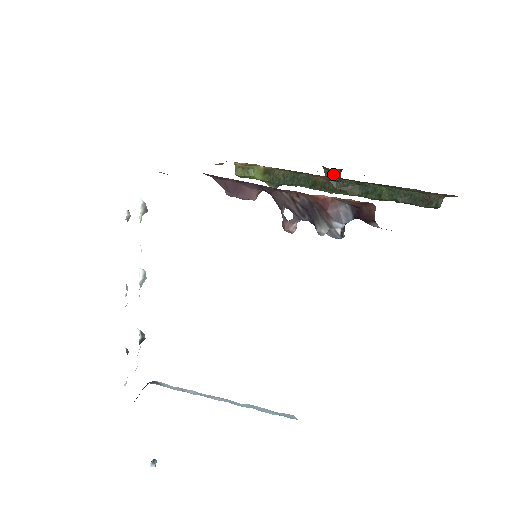
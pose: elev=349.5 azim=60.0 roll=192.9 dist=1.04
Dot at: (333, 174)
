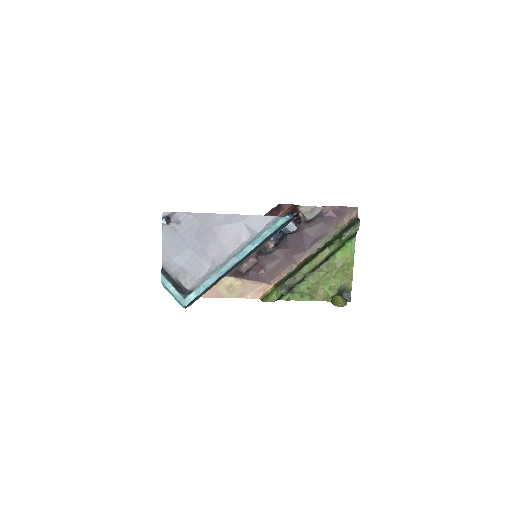
Dot at: occluded
